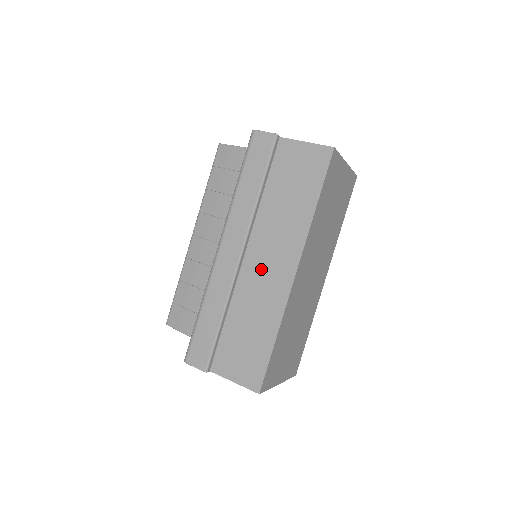
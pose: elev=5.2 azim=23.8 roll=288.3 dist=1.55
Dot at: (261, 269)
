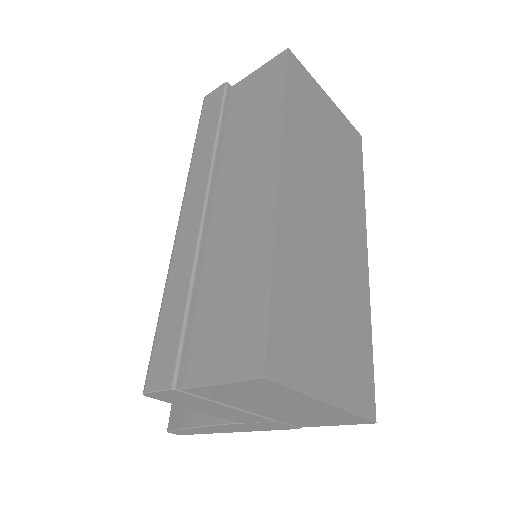
Dot at: (234, 205)
